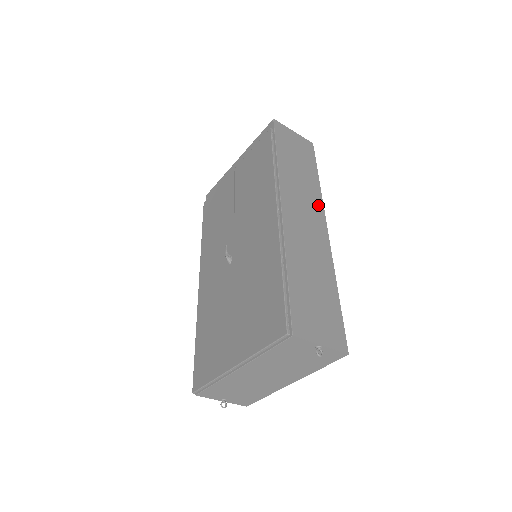
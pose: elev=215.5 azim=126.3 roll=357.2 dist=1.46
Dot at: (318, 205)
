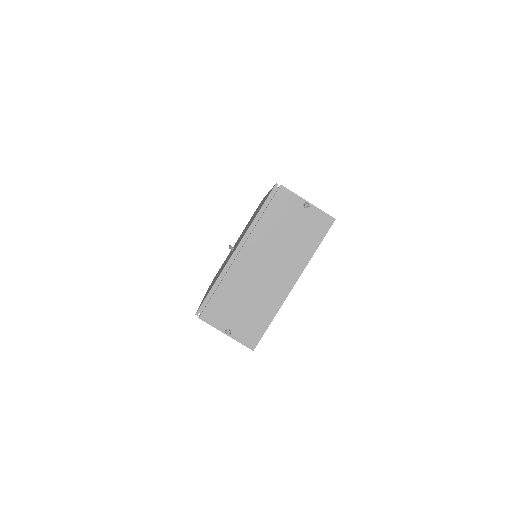
Dot at: occluded
